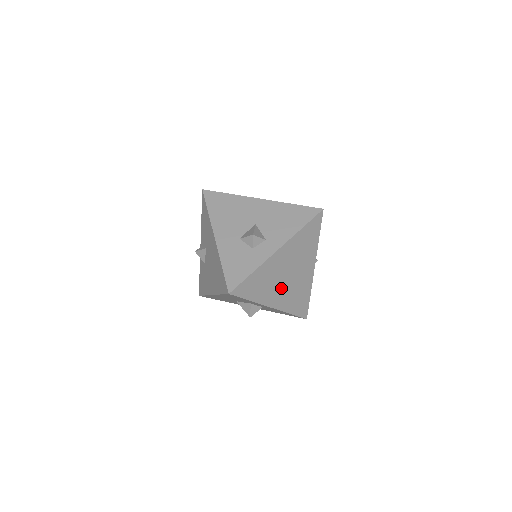
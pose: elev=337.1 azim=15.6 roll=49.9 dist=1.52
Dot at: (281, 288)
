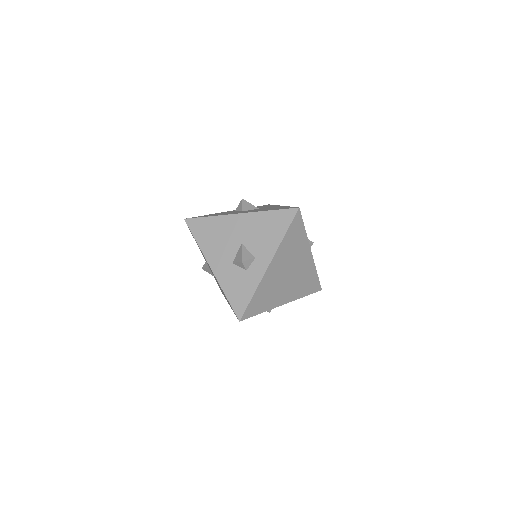
Dot at: (286, 287)
